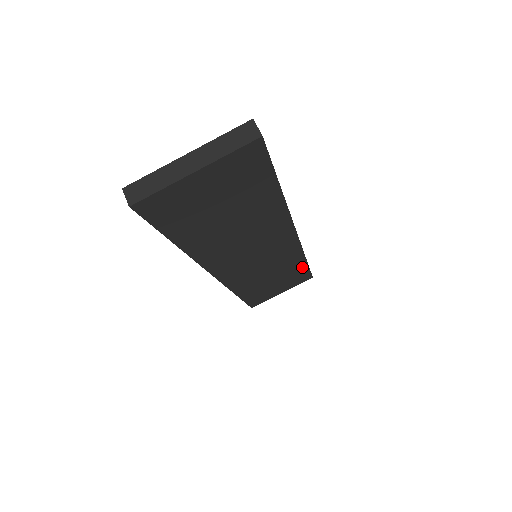
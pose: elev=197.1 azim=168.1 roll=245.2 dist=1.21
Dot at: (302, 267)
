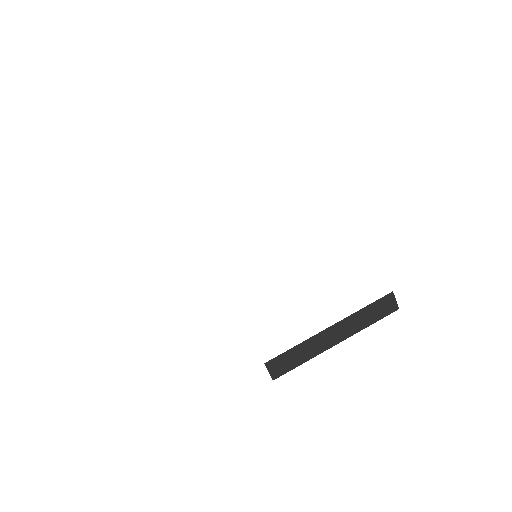
Dot at: occluded
